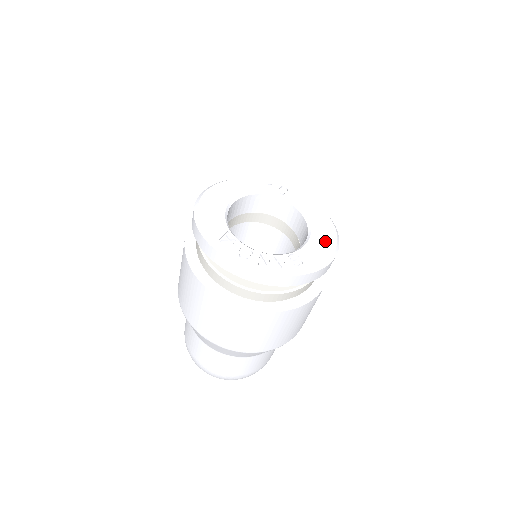
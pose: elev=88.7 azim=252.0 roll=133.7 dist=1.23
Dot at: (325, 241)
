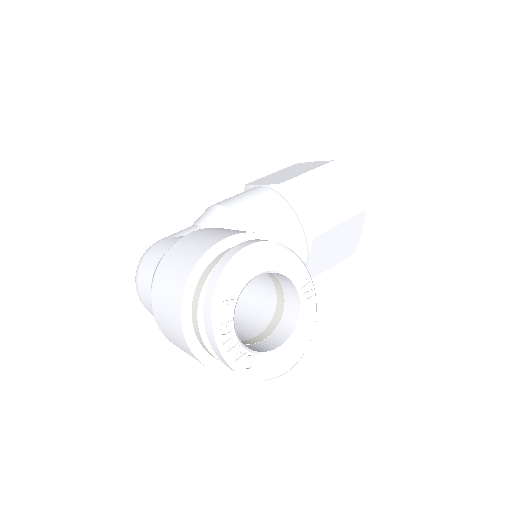
Dot at: (283, 363)
